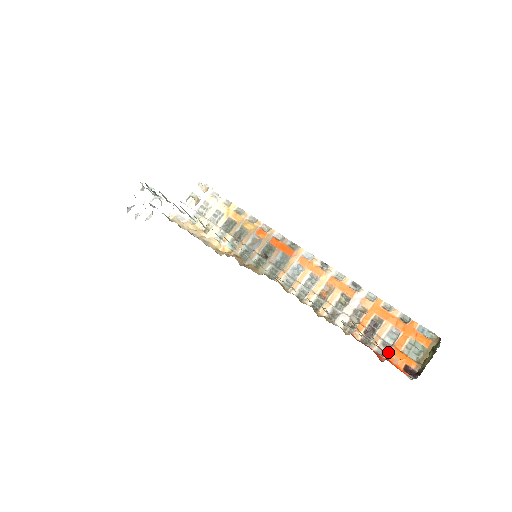
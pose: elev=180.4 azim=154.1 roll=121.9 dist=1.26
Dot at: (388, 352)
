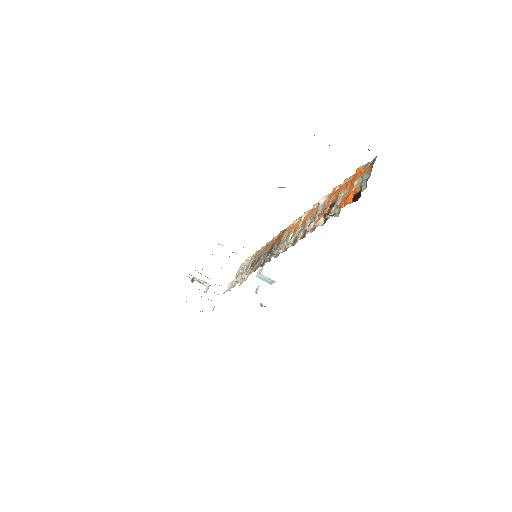
Dot at: occluded
